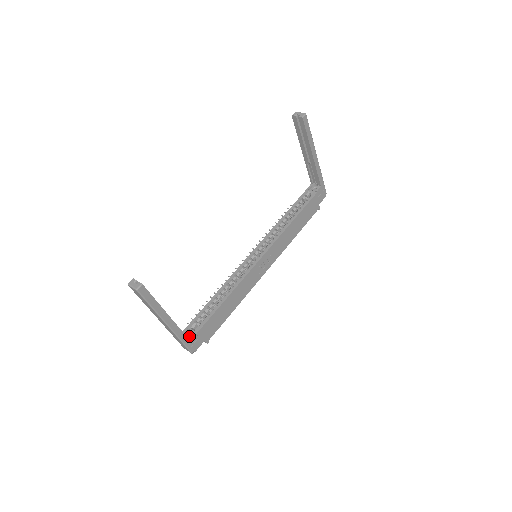
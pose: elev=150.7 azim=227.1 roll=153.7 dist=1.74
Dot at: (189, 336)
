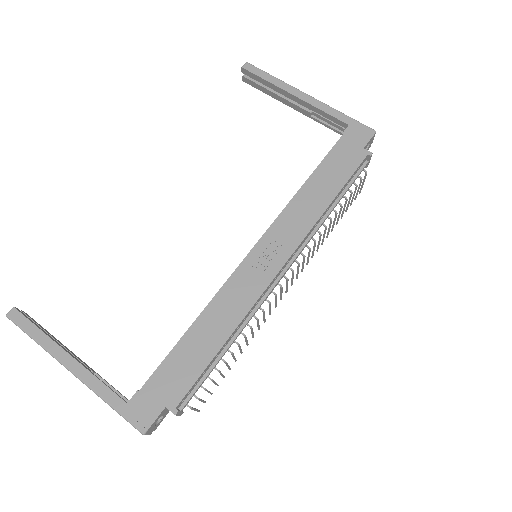
Dot at: occluded
